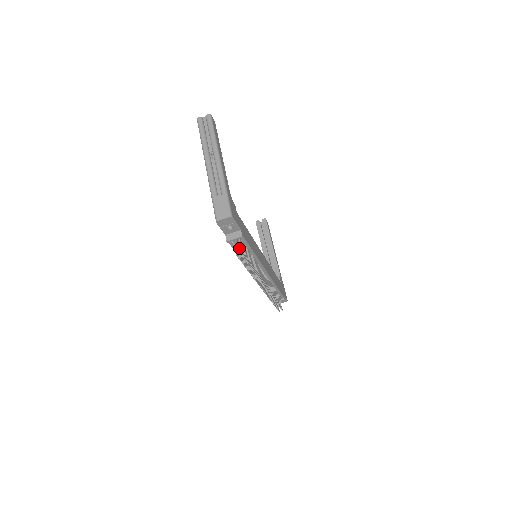
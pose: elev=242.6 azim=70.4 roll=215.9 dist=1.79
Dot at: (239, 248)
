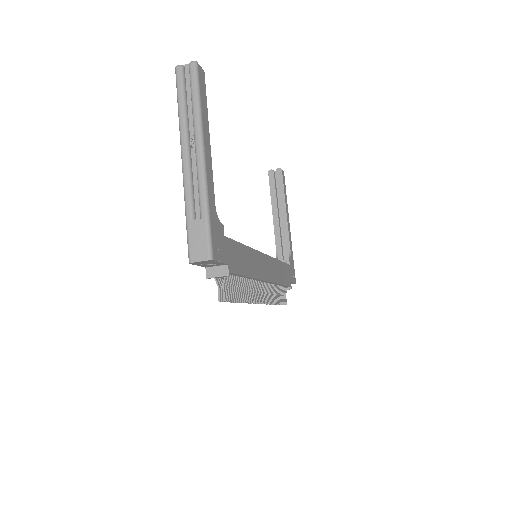
Dot at: (223, 290)
